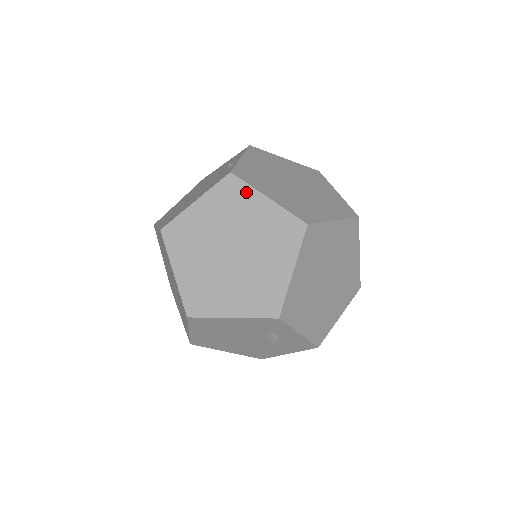
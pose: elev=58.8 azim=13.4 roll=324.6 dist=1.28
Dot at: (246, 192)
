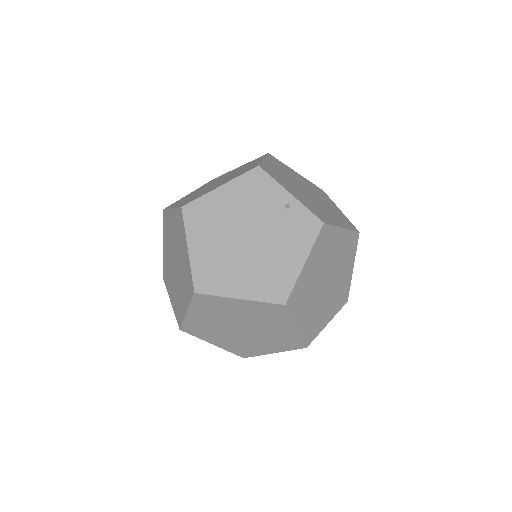
Dot at: (333, 233)
